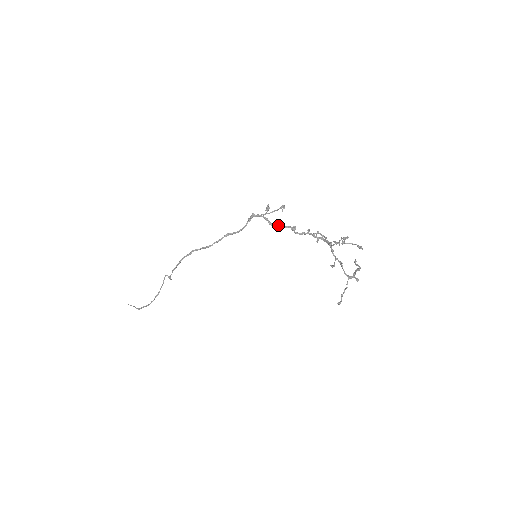
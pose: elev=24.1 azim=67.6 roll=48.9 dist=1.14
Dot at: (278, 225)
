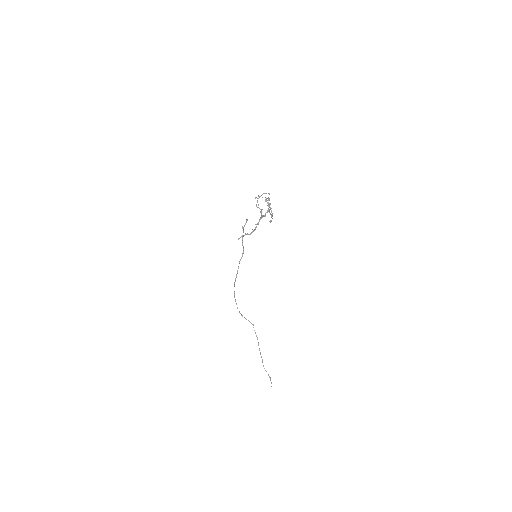
Dot at: (253, 231)
